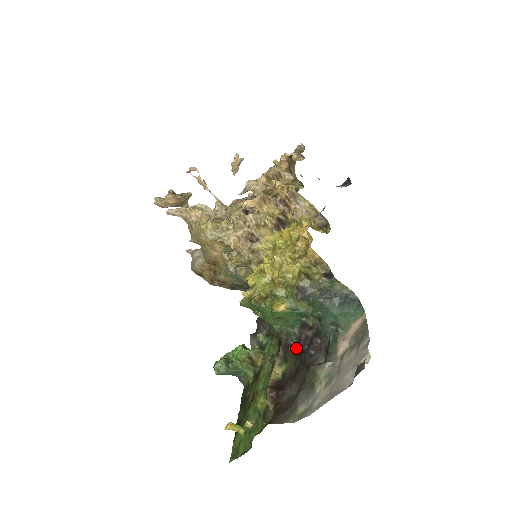
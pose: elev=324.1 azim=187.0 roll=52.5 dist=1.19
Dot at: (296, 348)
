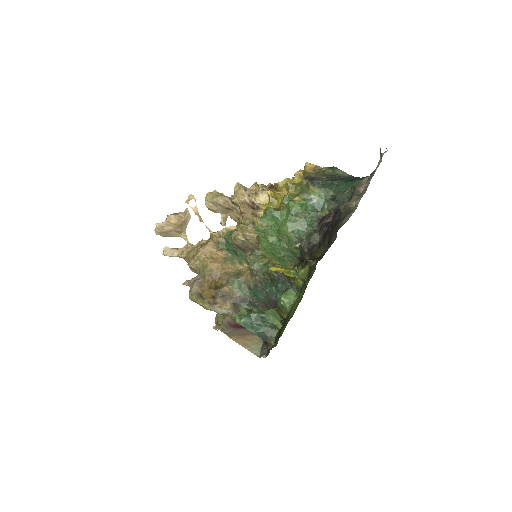
Dot at: (321, 241)
